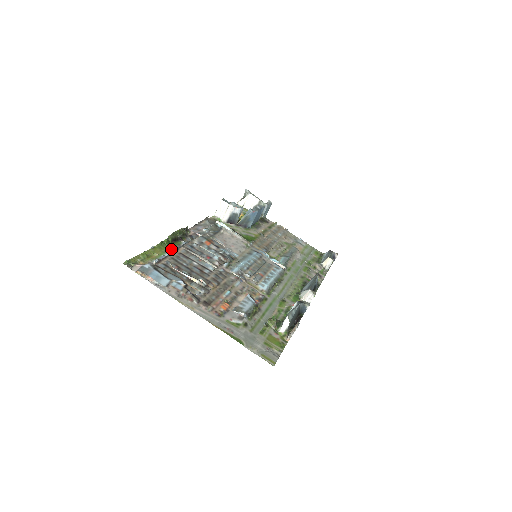
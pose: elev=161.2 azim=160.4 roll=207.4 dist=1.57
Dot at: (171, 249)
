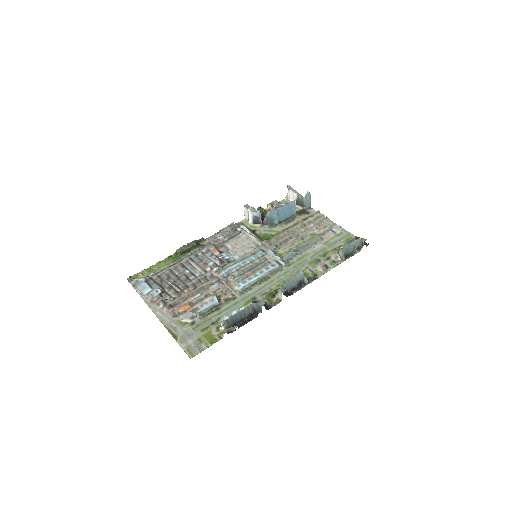
Dot at: (173, 261)
